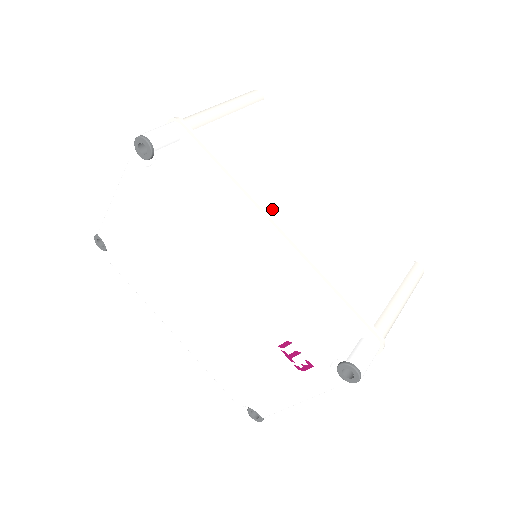
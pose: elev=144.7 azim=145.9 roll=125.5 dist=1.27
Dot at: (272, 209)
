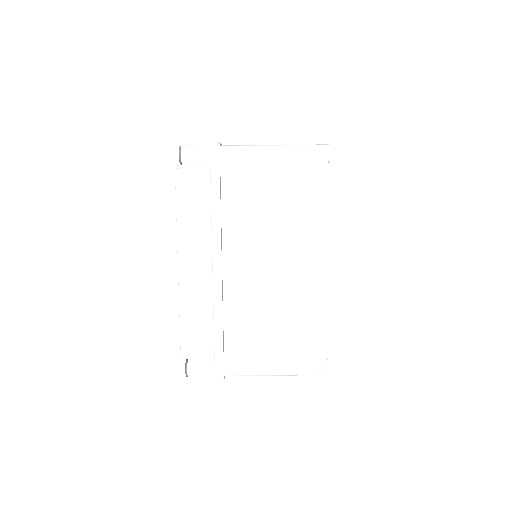
Dot at: (233, 249)
